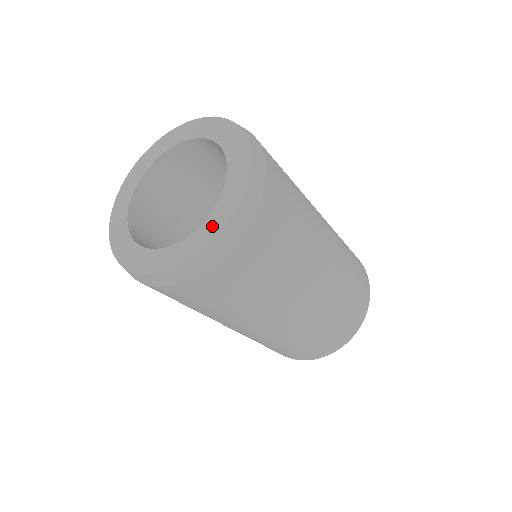
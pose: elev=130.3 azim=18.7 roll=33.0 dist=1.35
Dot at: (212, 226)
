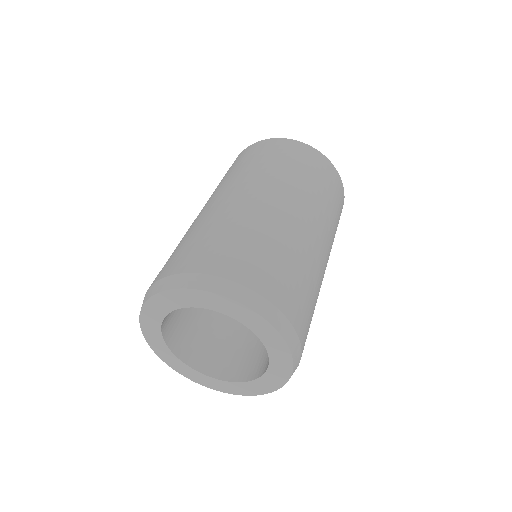
Dot at: (280, 358)
